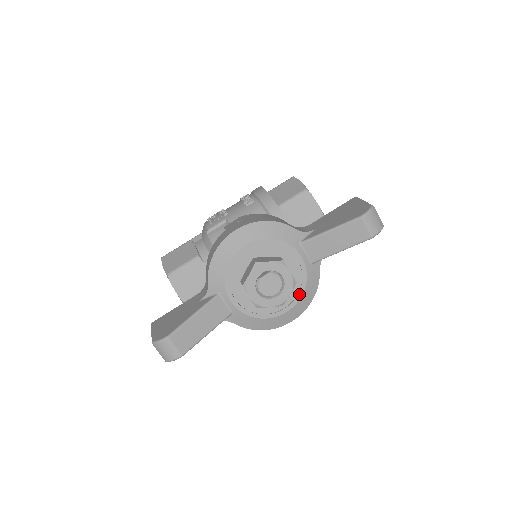
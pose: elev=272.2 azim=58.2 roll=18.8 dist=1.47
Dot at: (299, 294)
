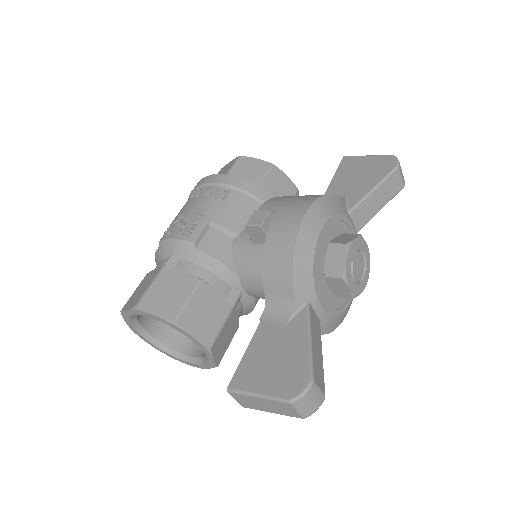
Dot at: occluded
